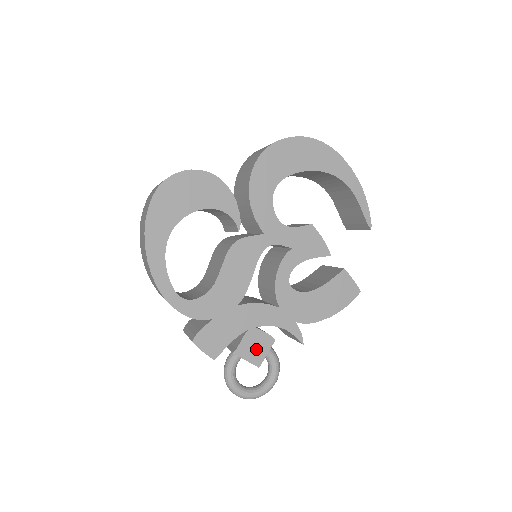
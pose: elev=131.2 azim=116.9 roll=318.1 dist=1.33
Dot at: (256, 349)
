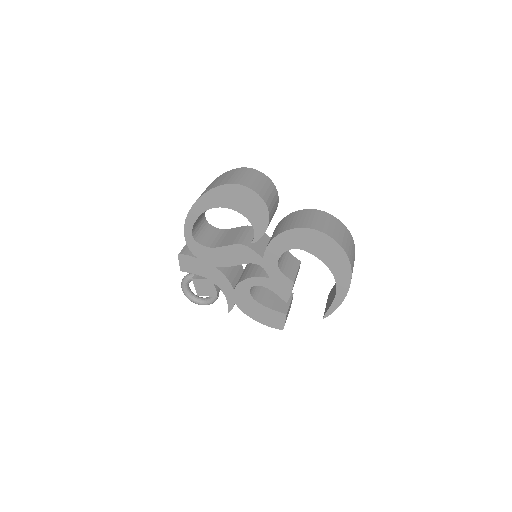
Dot at: (204, 289)
